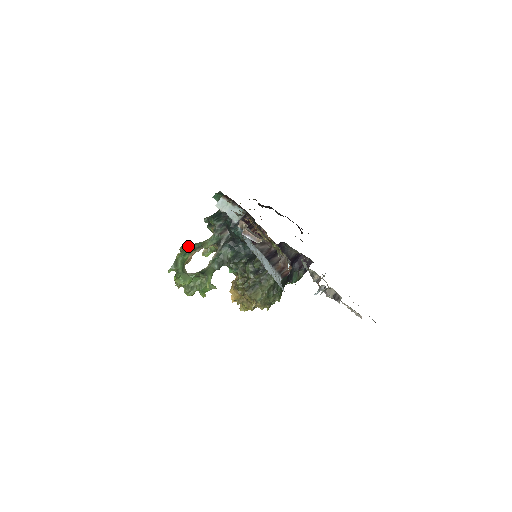
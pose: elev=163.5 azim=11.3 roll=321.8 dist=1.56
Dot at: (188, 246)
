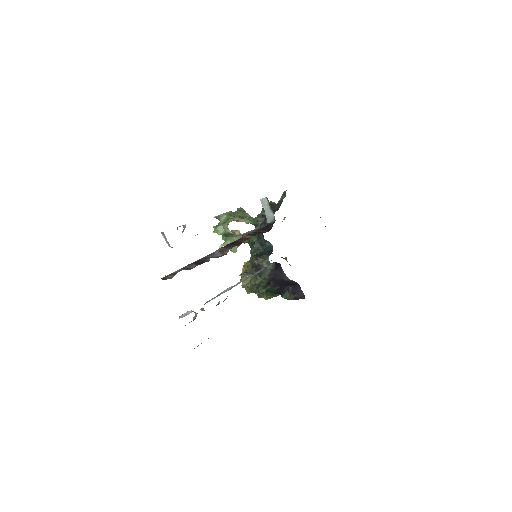
Dot at: (239, 211)
